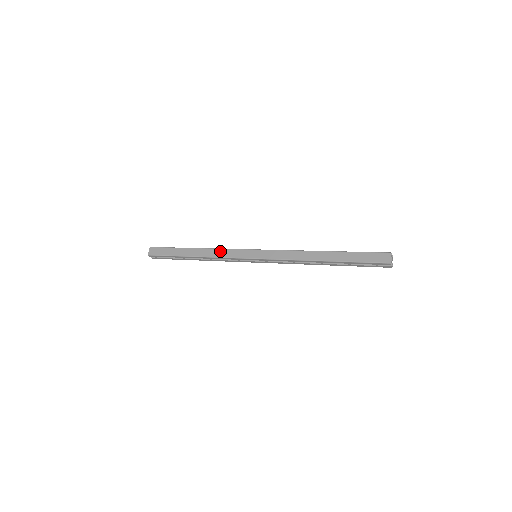
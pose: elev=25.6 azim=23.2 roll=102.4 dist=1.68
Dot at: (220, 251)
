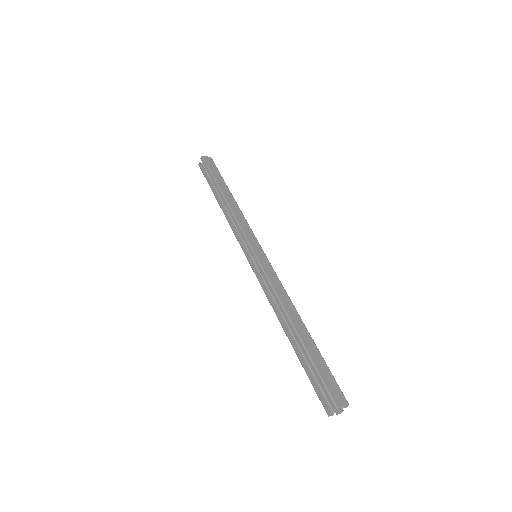
Dot at: (243, 218)
